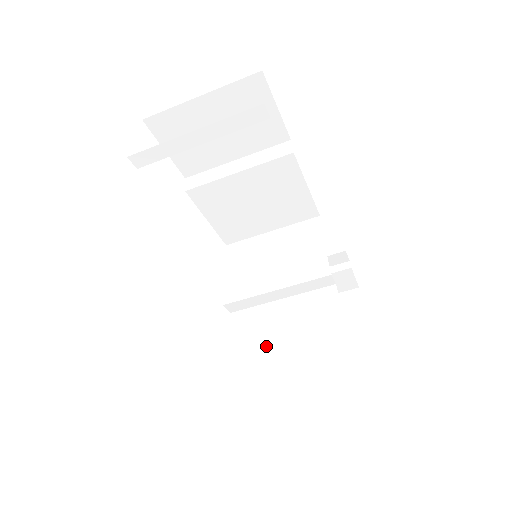
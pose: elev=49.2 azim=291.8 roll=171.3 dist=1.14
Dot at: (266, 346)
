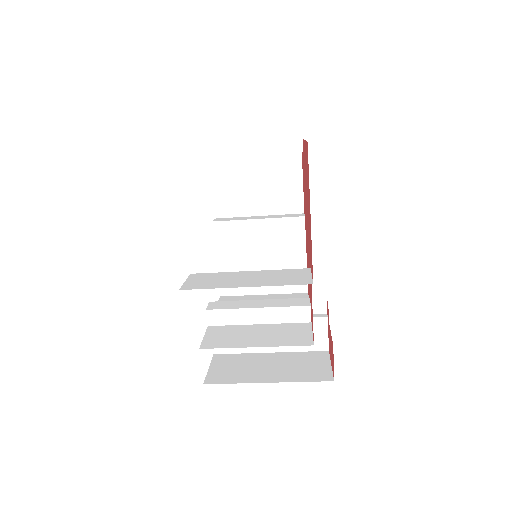
Dot at: (249, 282)
